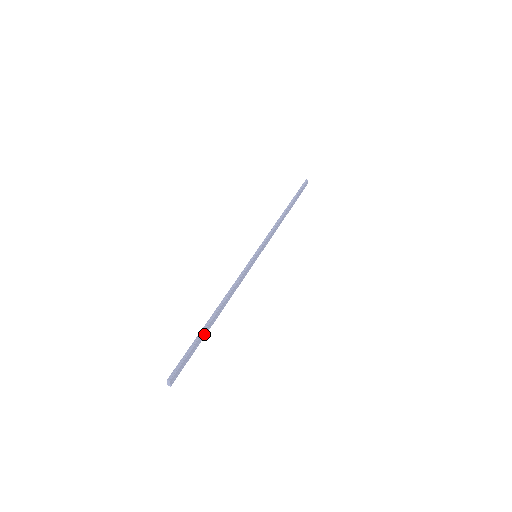
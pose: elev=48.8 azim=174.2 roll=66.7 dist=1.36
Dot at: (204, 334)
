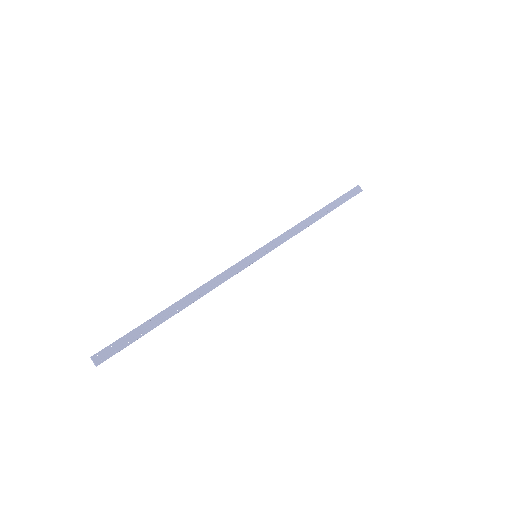
Dot at: (156, 322)
